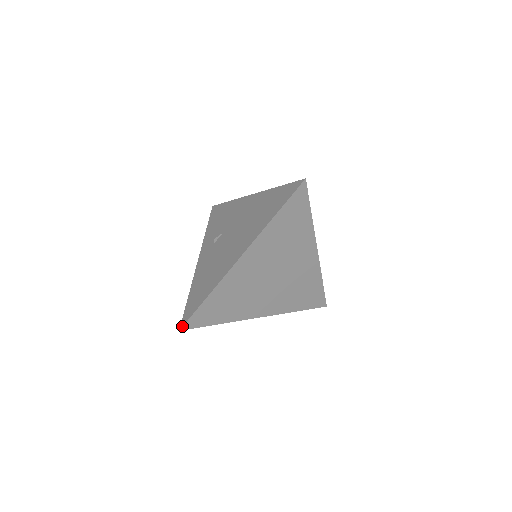
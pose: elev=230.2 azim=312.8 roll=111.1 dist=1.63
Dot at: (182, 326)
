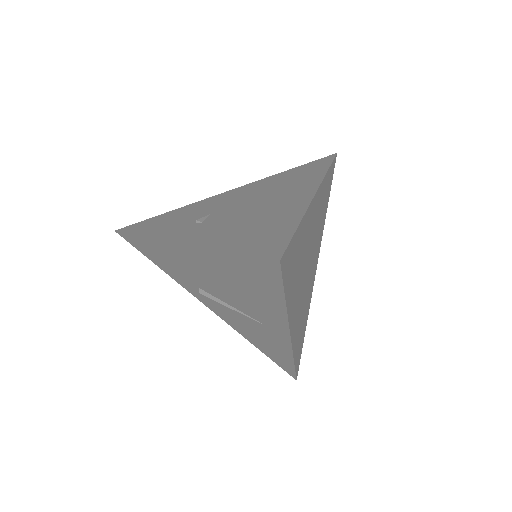
Dot at: (282, 254)
